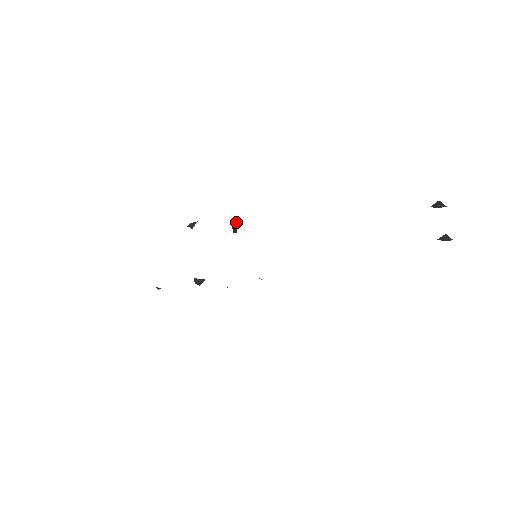
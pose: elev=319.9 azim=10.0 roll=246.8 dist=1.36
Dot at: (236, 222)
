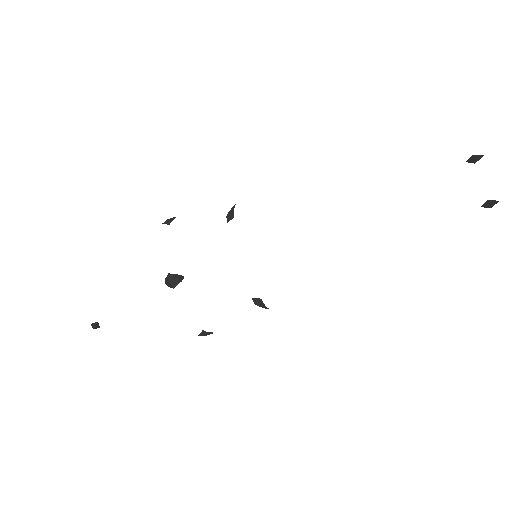
Dot at: (232, 208)
